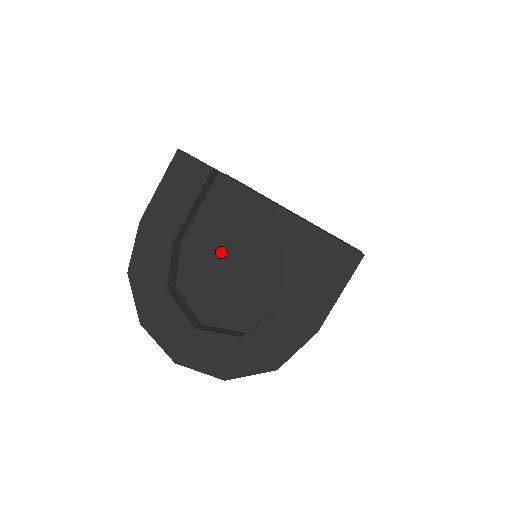
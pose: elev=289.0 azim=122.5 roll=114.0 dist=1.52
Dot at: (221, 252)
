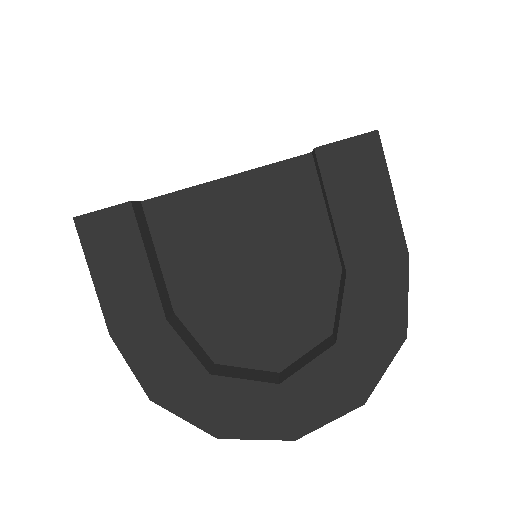
Dot at: (225, 280)
